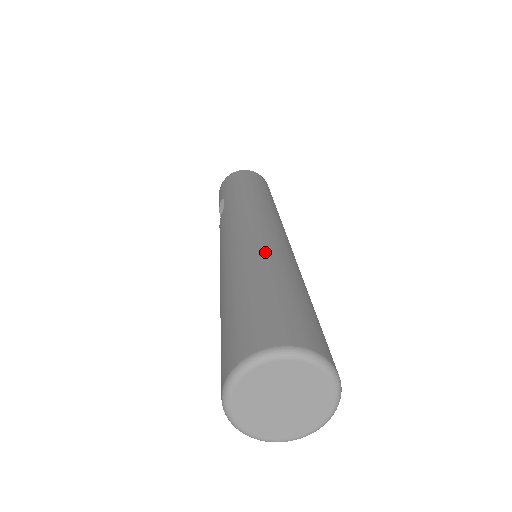
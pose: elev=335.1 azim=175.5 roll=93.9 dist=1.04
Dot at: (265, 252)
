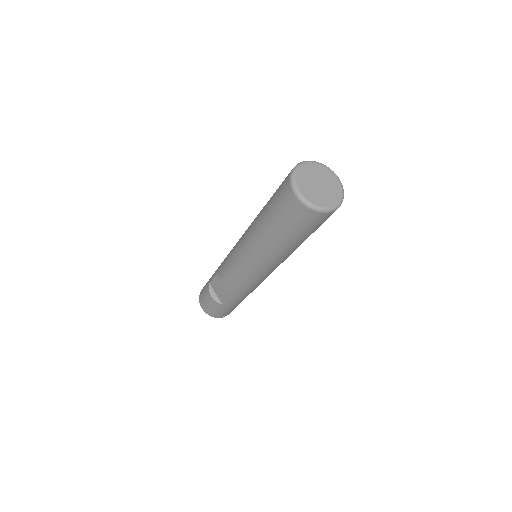
Dot at: occluded
